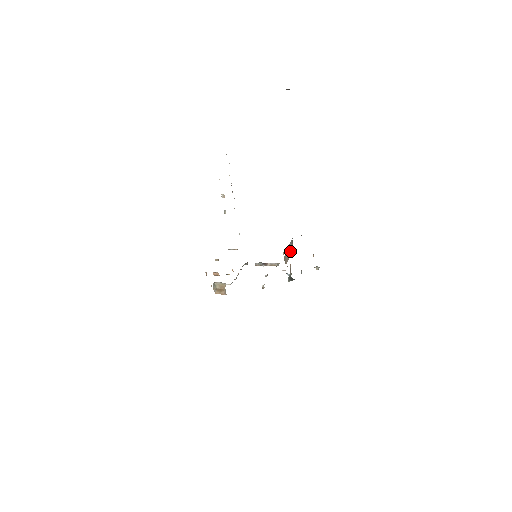
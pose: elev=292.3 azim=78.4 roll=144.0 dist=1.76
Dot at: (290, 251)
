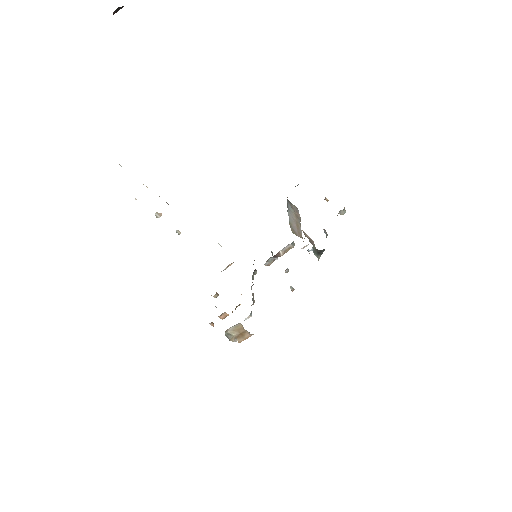
Dot at: (295, 216)
